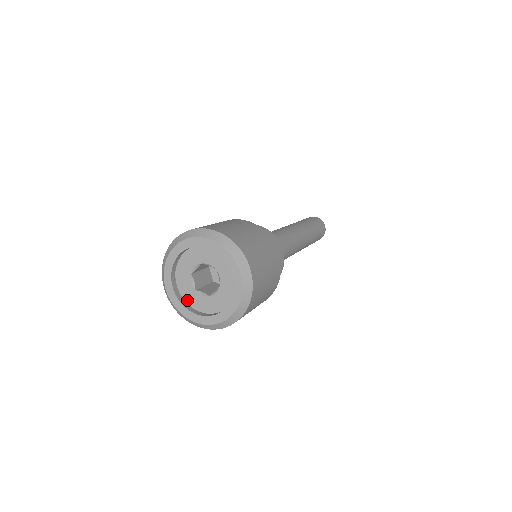
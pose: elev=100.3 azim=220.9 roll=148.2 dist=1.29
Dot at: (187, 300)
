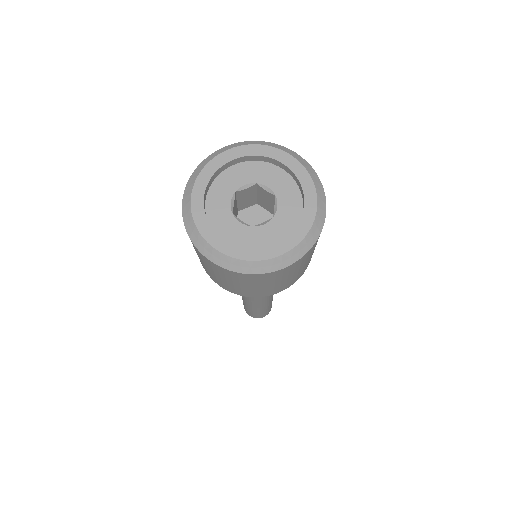
Dot at: (250, 247)
